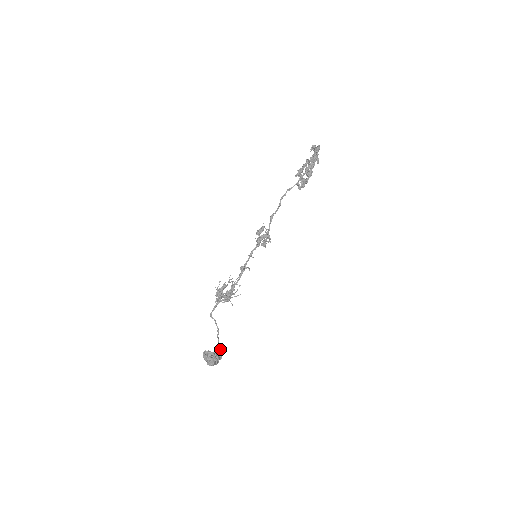
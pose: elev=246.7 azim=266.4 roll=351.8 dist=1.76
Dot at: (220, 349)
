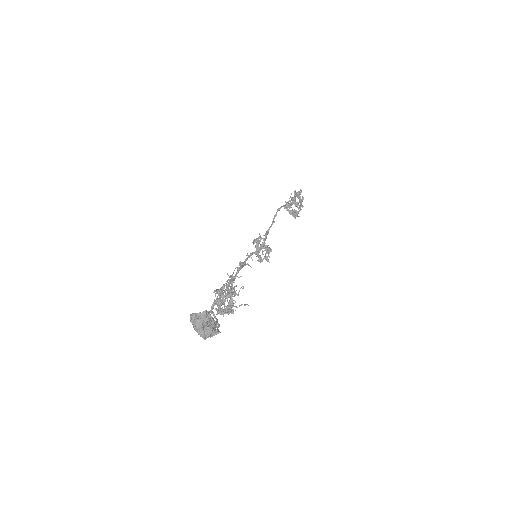
Dot at: (218, 326)
